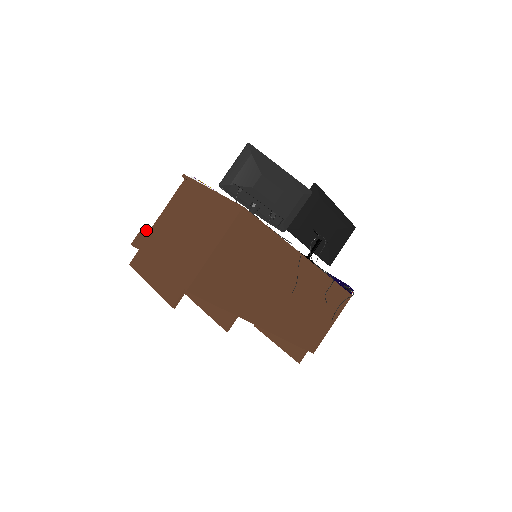
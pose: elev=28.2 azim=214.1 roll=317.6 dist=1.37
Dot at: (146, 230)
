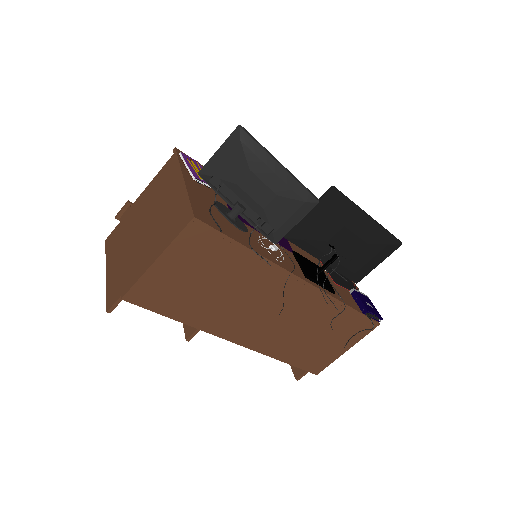
Dot at: occluded
